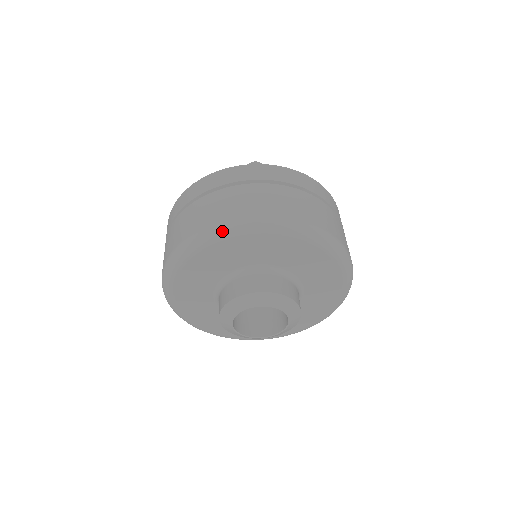
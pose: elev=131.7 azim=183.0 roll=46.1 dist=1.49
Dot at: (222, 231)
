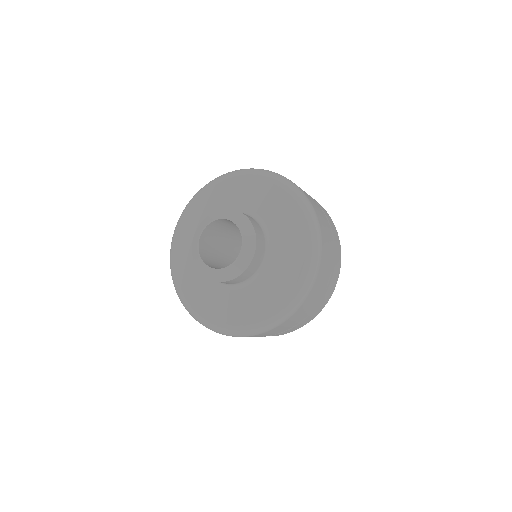
Dot at: (207, 184)
